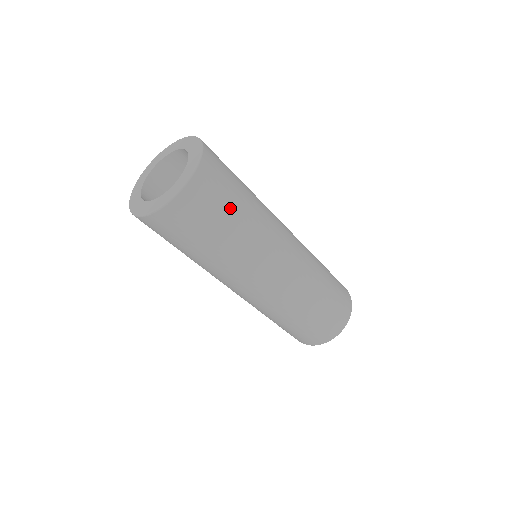
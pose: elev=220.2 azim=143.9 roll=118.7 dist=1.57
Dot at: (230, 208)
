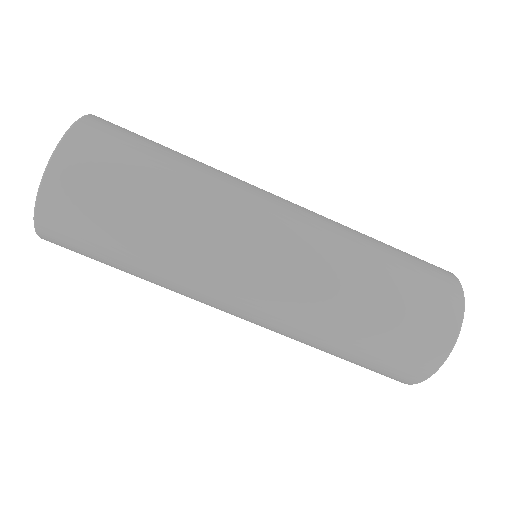
Dot at: occluded
